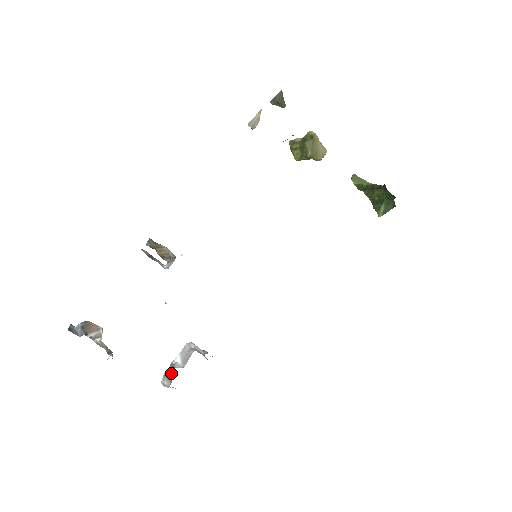
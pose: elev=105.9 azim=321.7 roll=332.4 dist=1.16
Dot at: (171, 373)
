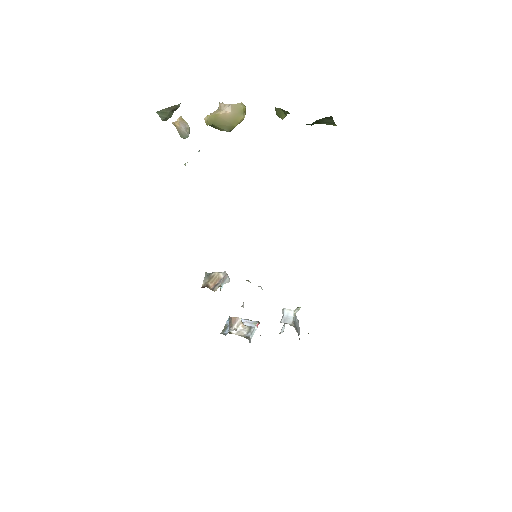
Dot at: occluded
